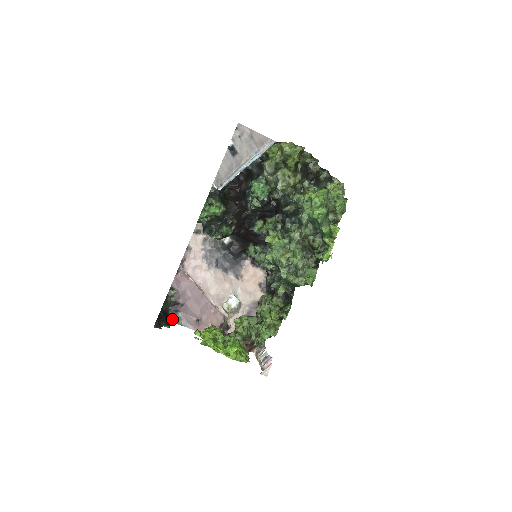
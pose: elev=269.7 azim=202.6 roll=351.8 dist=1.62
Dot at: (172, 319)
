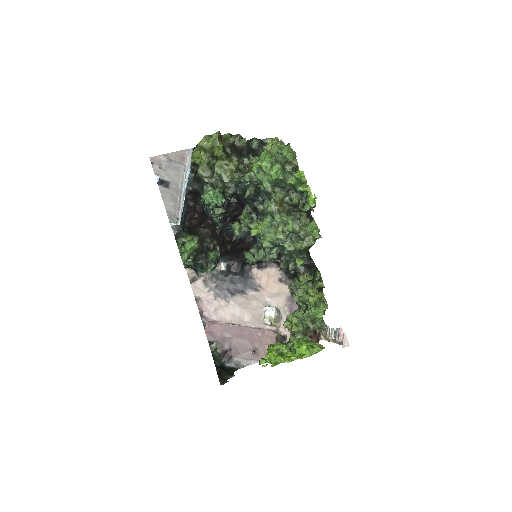
Dot at: (232, 368)
